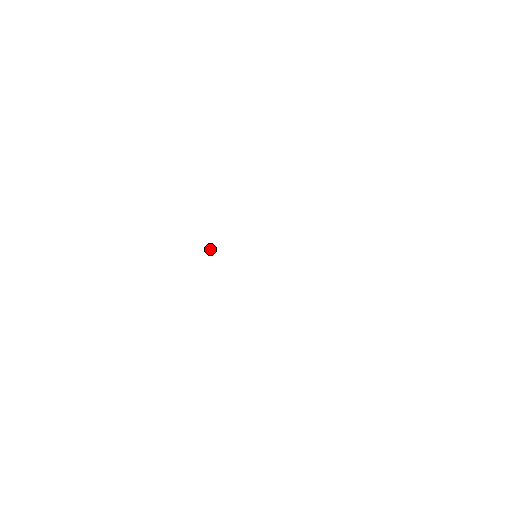
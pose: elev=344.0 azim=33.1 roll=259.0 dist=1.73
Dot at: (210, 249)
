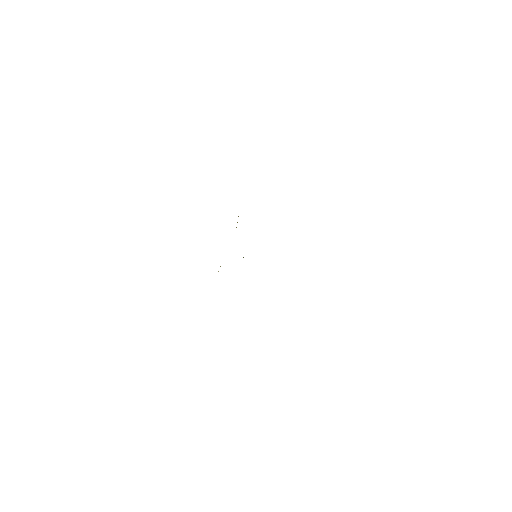
Dot at: occluded
